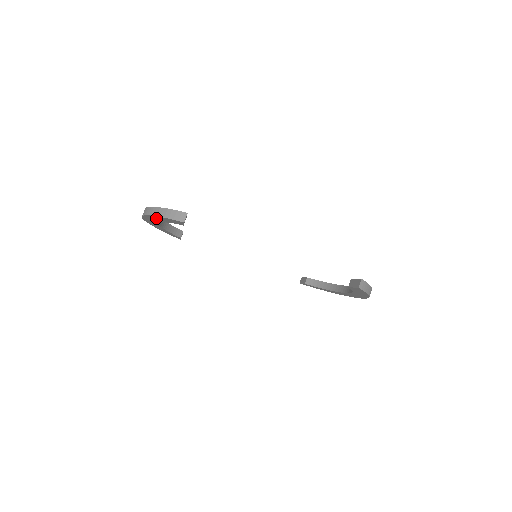
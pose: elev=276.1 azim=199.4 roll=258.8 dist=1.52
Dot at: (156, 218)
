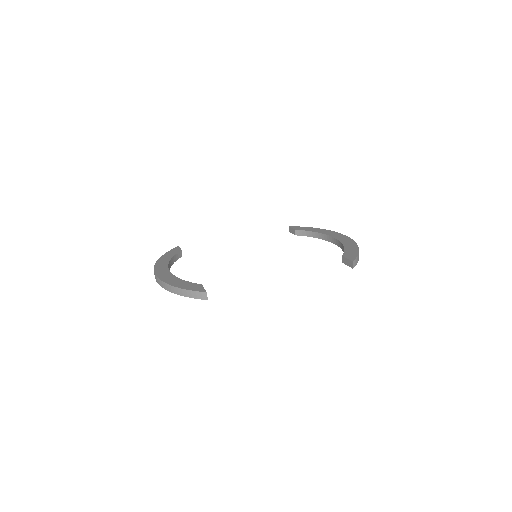
Dot at: occluded
